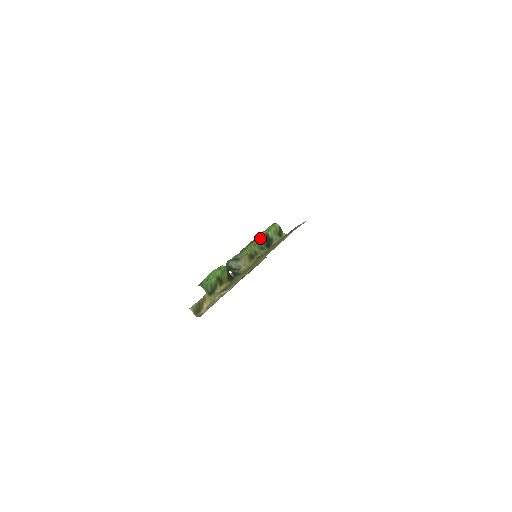
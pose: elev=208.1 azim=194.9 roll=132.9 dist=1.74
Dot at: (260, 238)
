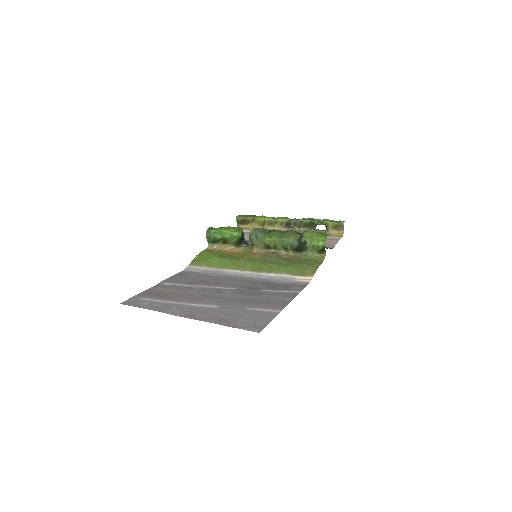
Dot at: (292, 240)
